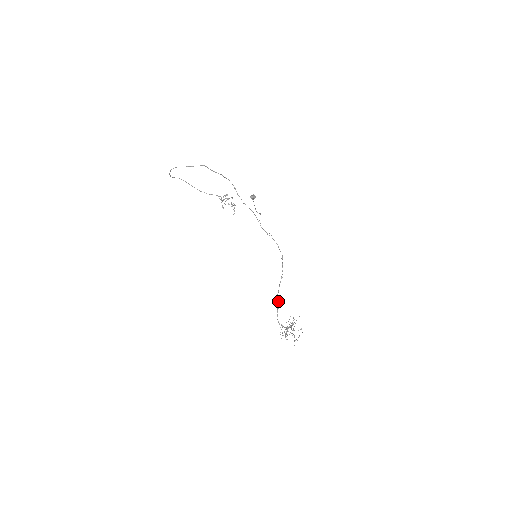
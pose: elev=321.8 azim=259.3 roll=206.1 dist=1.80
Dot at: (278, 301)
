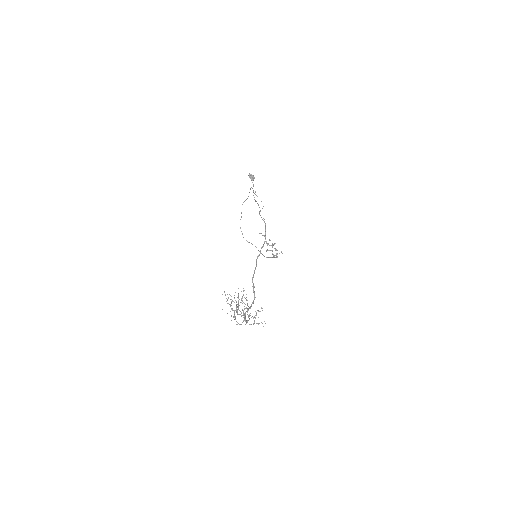
Dot at: occluded
